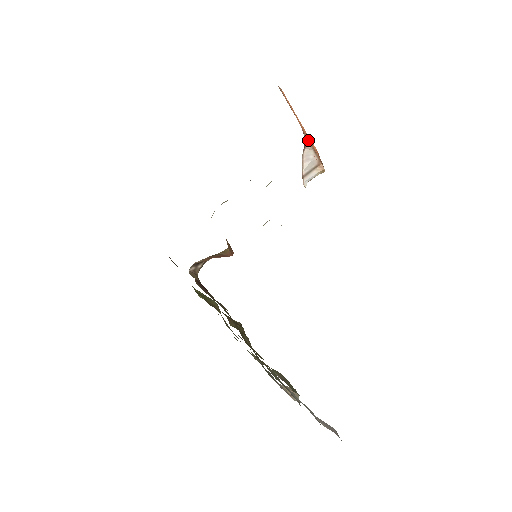
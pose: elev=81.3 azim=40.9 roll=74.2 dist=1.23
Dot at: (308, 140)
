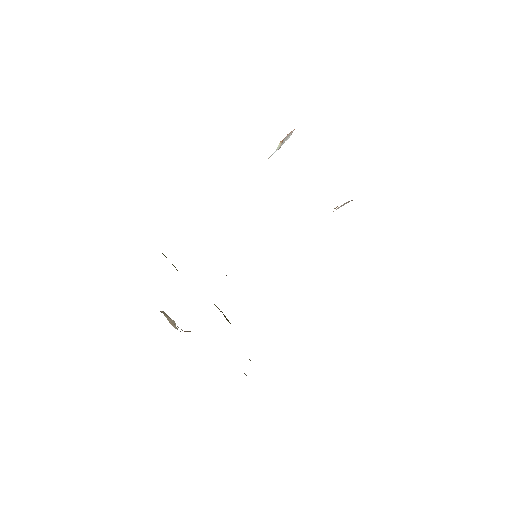
Dot at: occluded
